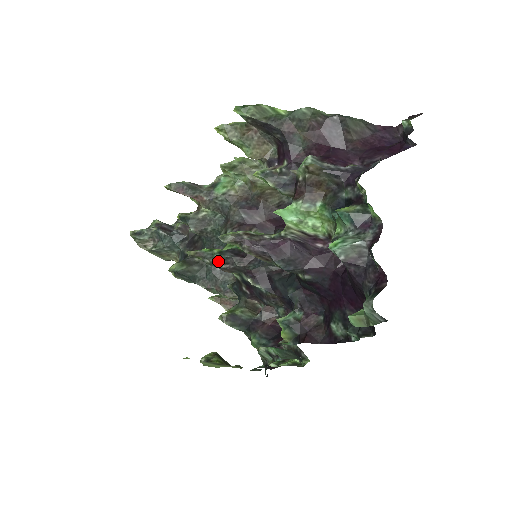
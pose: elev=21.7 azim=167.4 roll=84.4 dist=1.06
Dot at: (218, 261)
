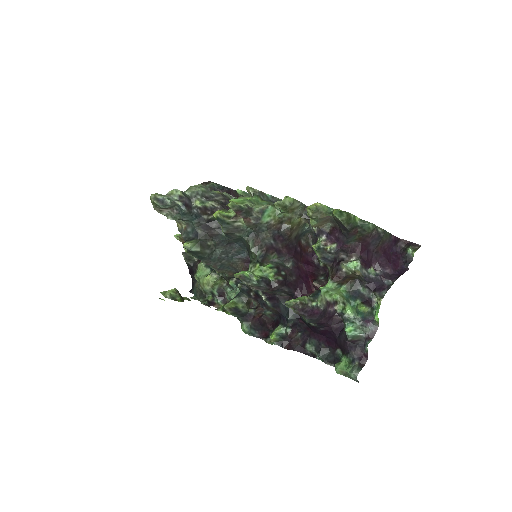
Dot at: (253, 286)
